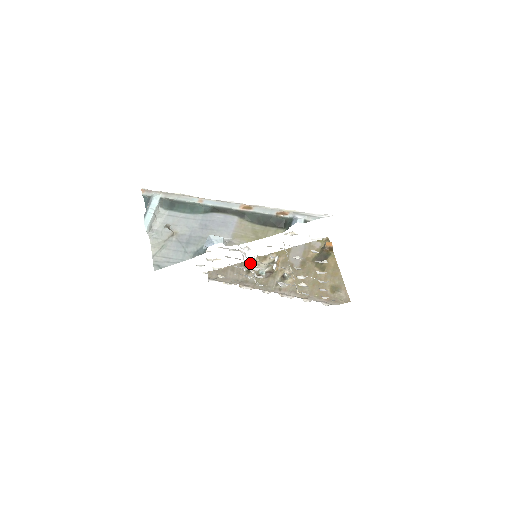
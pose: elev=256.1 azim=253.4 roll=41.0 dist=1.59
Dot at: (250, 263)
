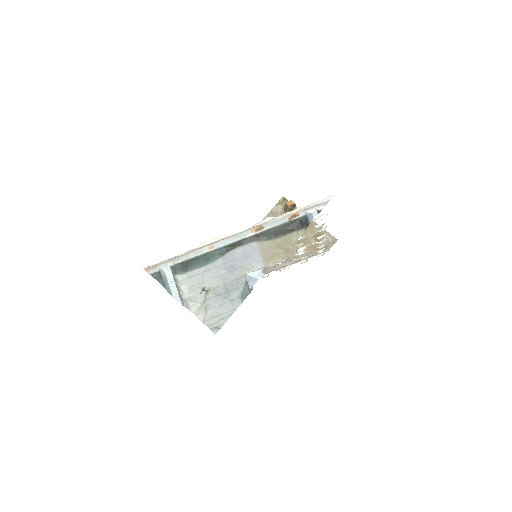
Dot at: occluded
